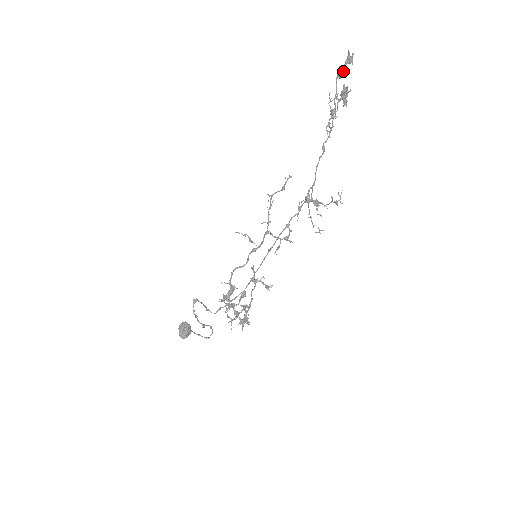
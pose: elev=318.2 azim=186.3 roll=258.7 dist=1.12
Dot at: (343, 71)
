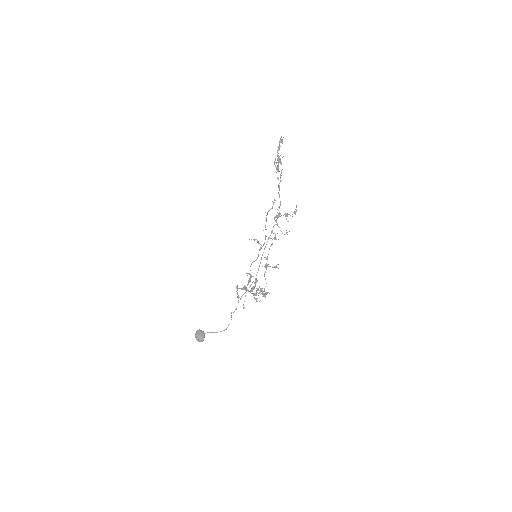
Dot at: occluded
